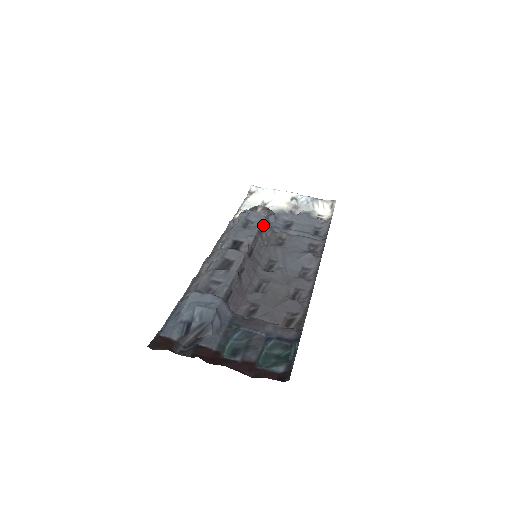
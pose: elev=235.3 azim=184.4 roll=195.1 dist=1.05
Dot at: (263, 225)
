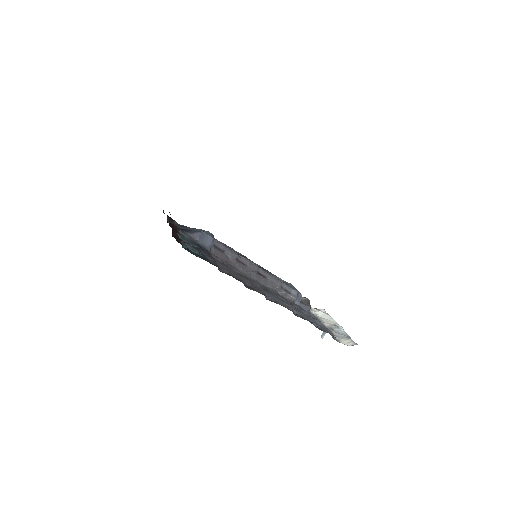
Dot at: (291, 292)
